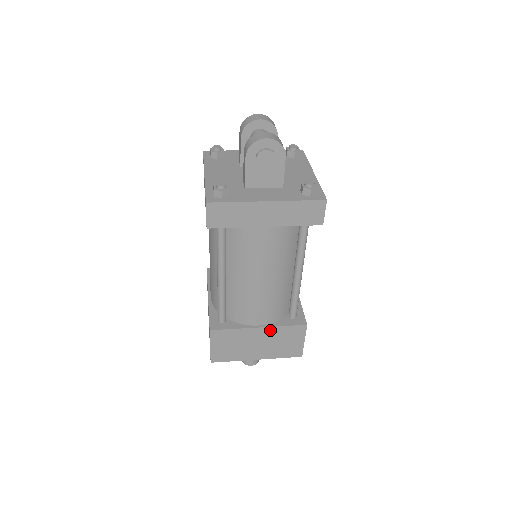
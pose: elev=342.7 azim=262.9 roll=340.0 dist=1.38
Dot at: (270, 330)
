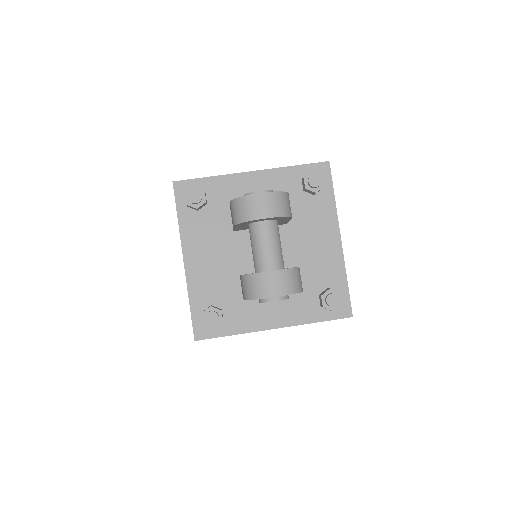
Dot at: occluded
